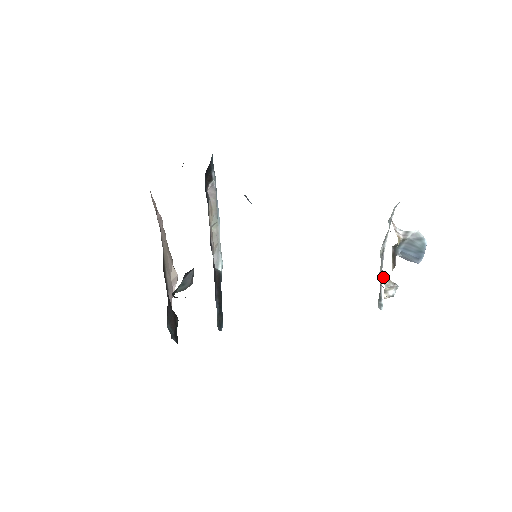
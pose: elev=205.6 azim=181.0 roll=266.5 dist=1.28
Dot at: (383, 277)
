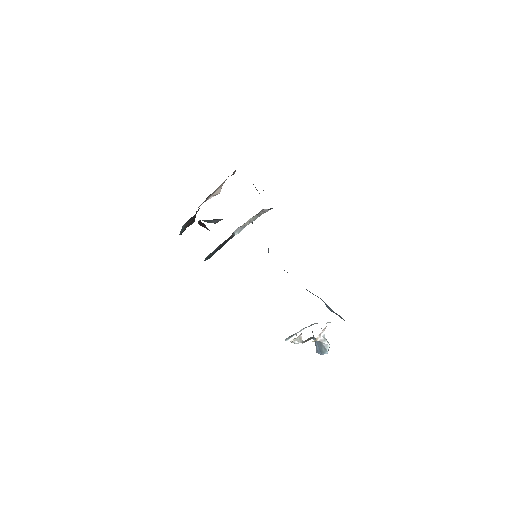
Dot at: (299, 335)
